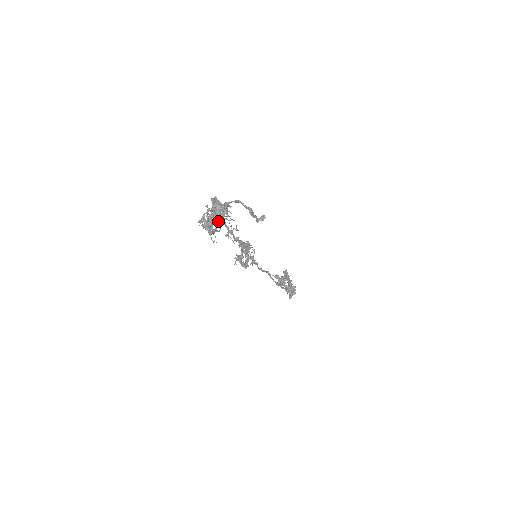
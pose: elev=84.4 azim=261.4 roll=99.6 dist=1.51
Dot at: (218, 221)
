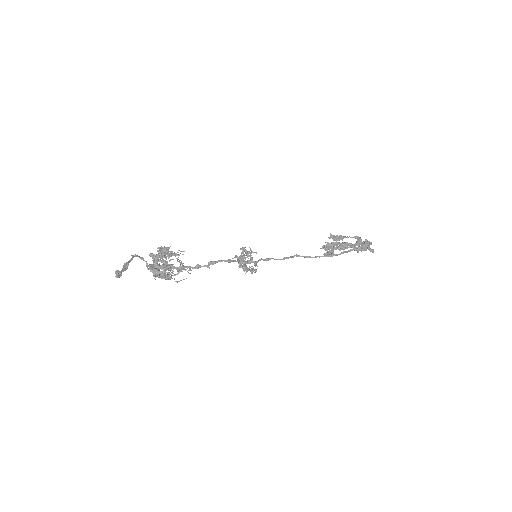
Dot at: (158, 270)
